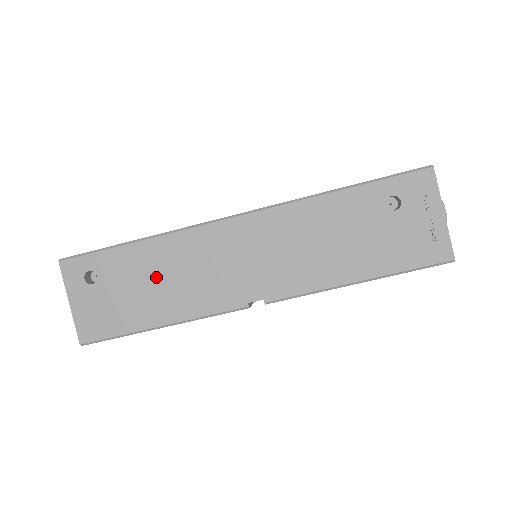
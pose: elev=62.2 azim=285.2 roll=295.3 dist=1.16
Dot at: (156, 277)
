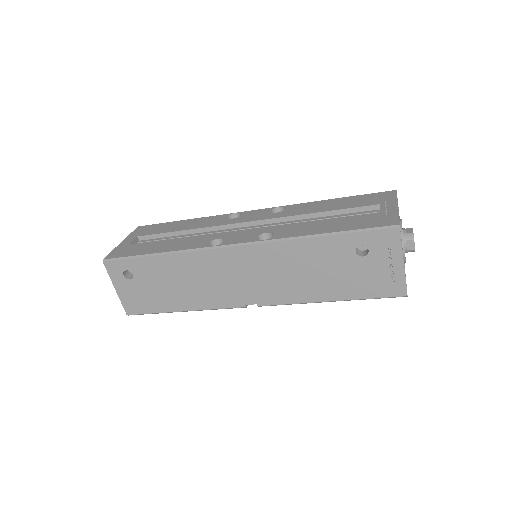
Dot at: (176, 280)
